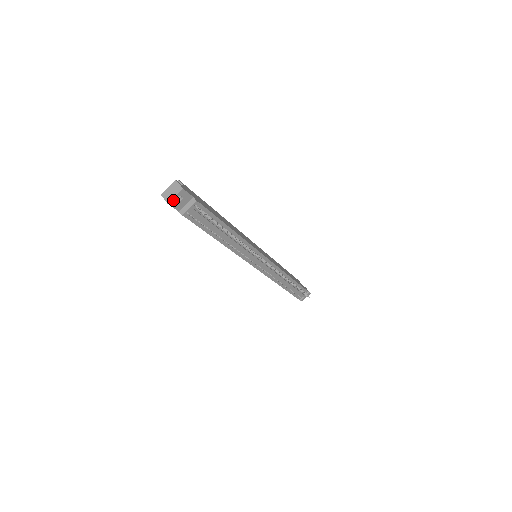
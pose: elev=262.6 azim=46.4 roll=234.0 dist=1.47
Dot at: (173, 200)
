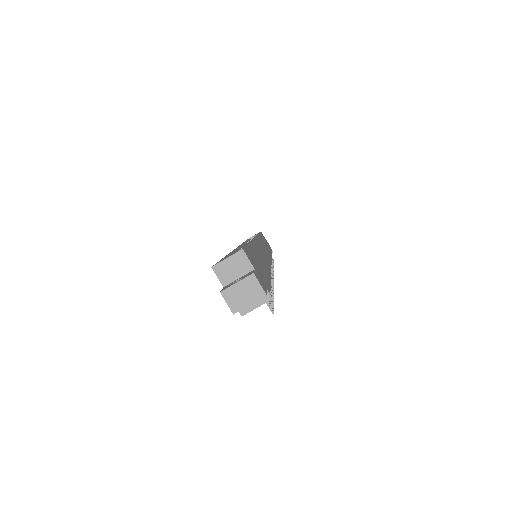
Dot at: (243, 307)
